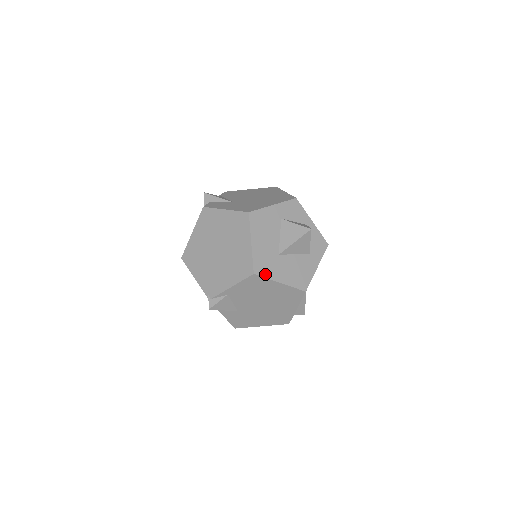
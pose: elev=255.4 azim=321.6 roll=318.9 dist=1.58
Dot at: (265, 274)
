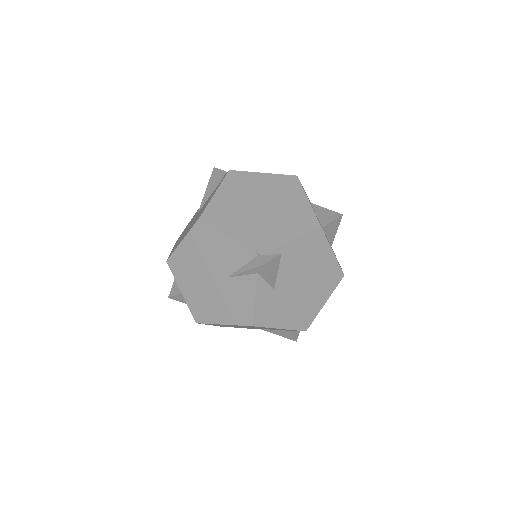
Dot at: occluded
